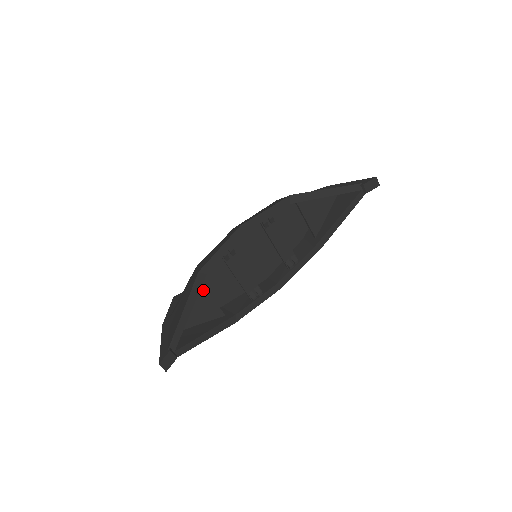
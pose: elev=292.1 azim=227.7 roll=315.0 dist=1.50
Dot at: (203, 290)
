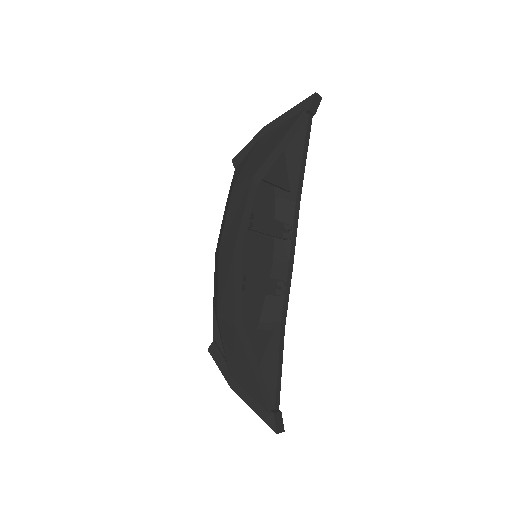
Dot at: occluded
